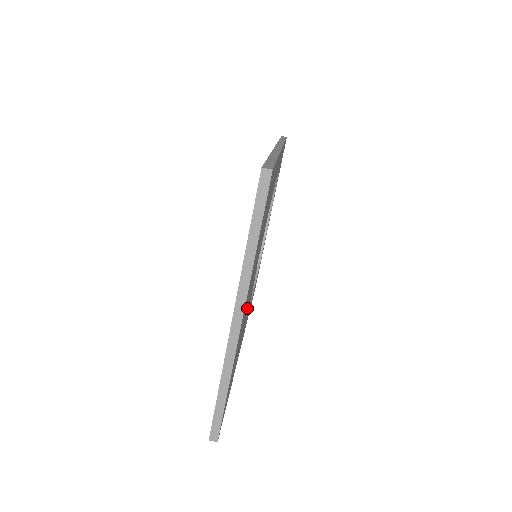
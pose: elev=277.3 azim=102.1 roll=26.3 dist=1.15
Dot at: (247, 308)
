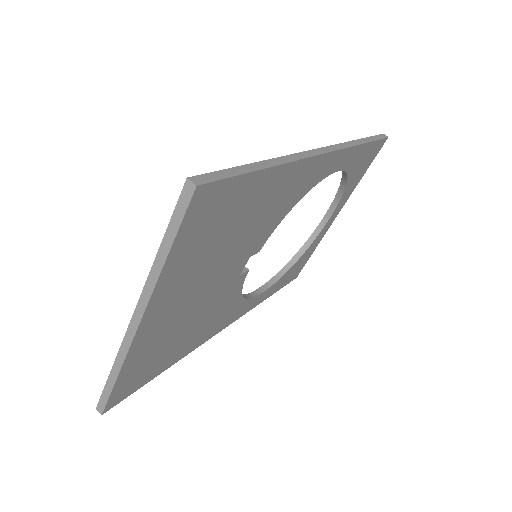
Dot at: (205, 306)
